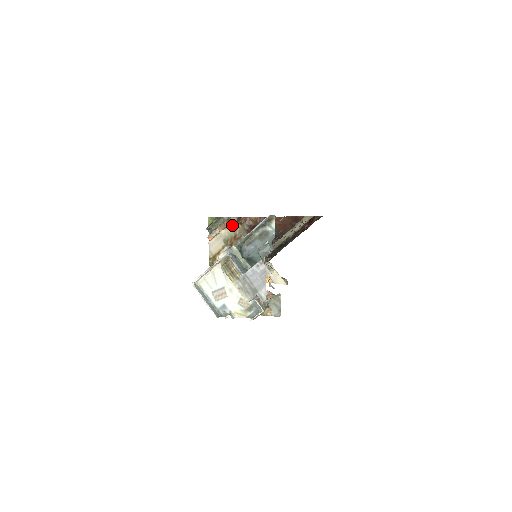
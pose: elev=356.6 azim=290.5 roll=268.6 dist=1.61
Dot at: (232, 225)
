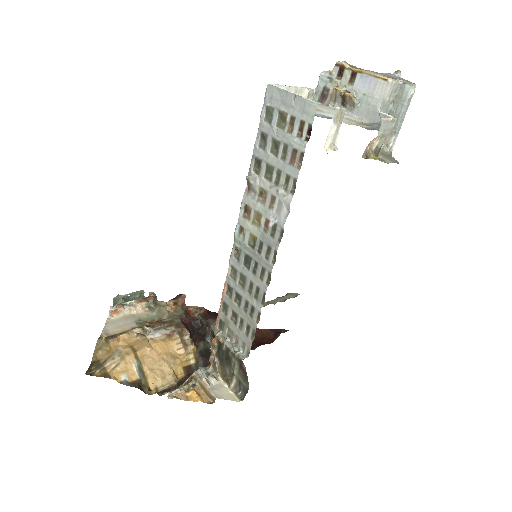
Dot at: (157, 308)
